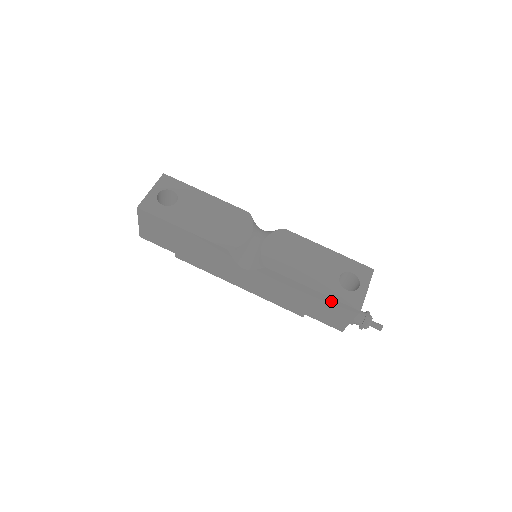
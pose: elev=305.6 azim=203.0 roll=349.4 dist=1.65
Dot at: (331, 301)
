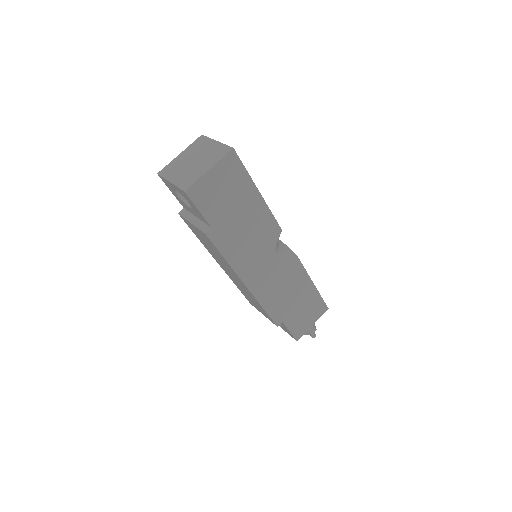
Dot at: (317, 298)
